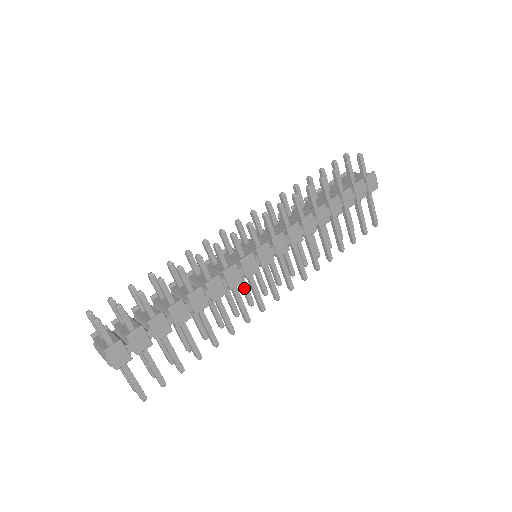
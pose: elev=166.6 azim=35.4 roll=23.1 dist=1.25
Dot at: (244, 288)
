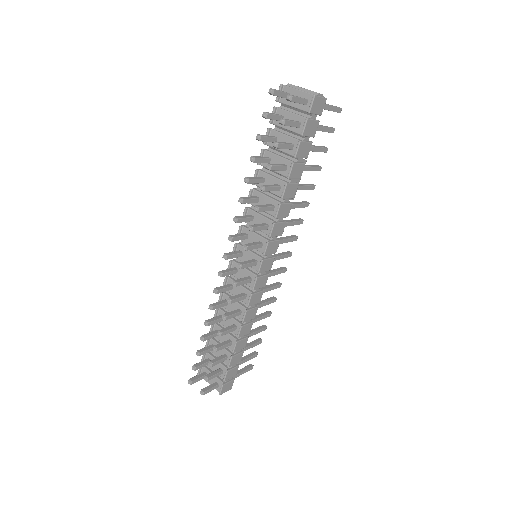
Dot at: occluded
